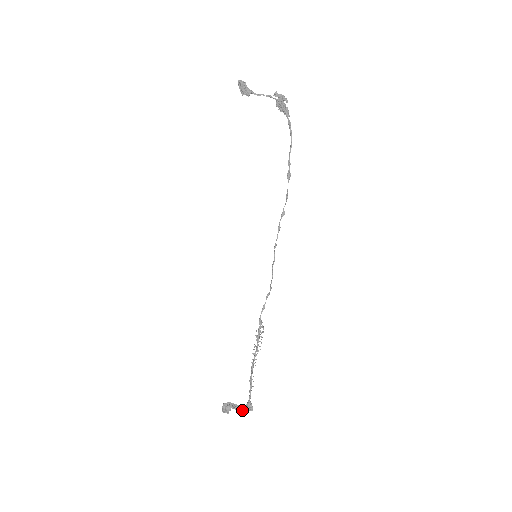
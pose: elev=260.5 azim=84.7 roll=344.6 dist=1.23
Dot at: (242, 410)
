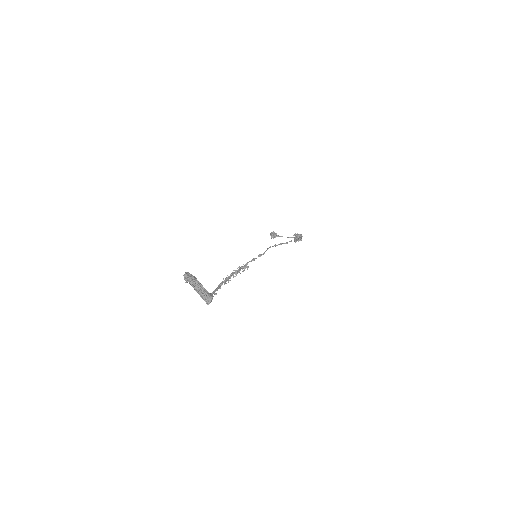
Dot at: (202, 288)
